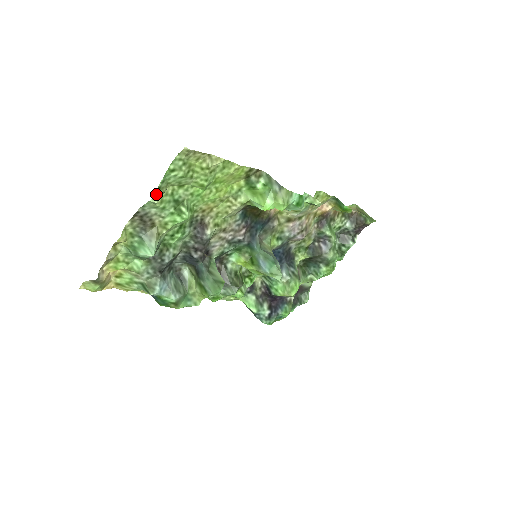
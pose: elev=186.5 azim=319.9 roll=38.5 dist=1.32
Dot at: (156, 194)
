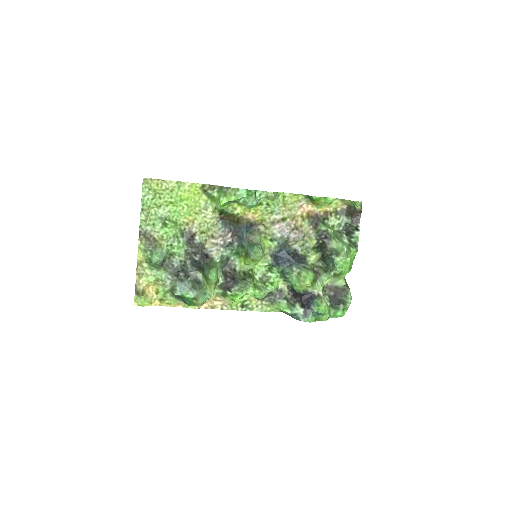
Dot at: (142, 214)
